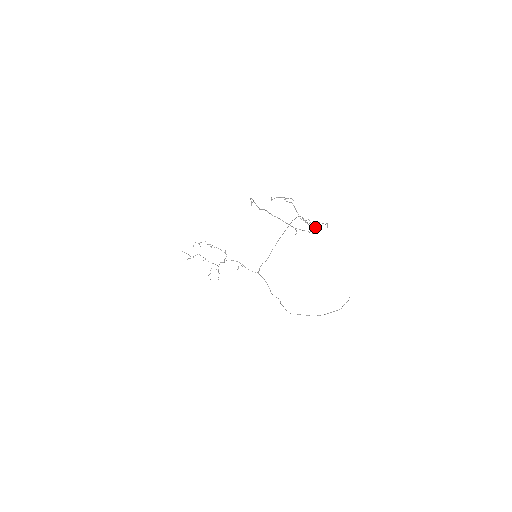
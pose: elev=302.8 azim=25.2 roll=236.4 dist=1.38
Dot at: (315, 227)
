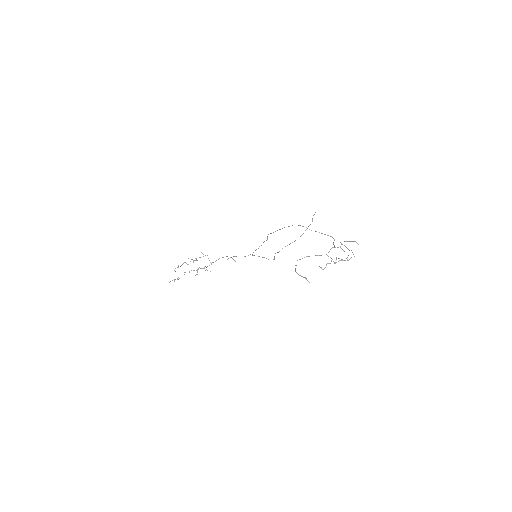
Dot at: occluded
